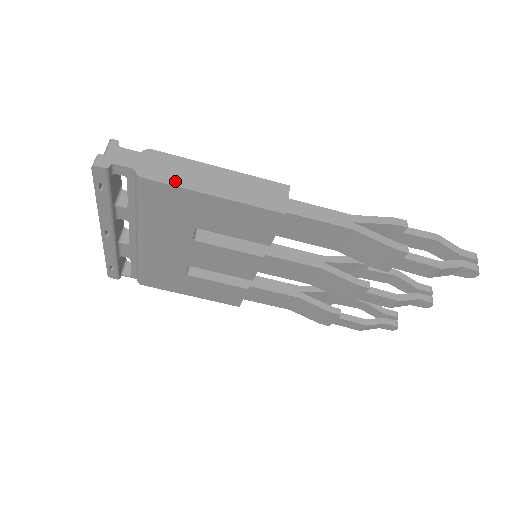
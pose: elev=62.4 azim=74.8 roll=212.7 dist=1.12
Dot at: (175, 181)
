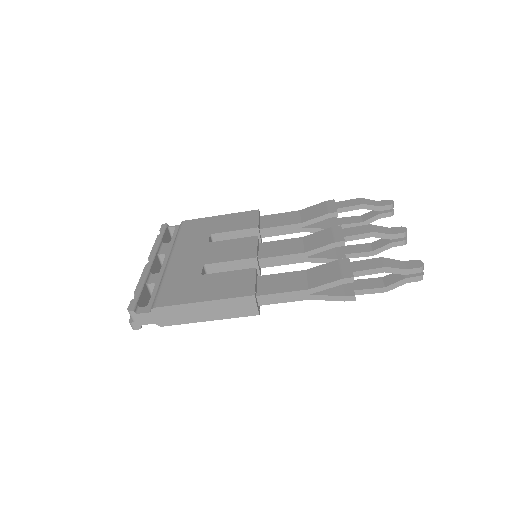
Dot at: (182, 321)
